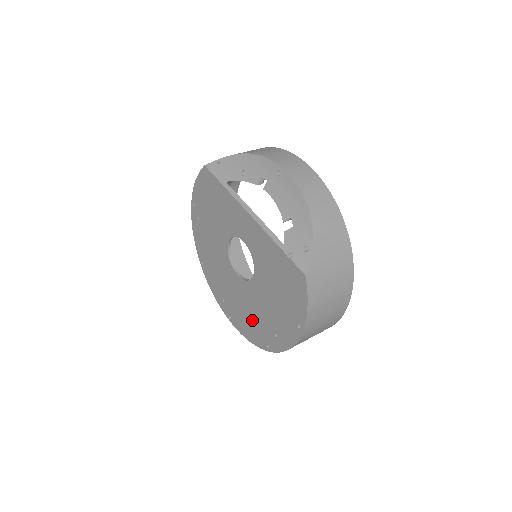
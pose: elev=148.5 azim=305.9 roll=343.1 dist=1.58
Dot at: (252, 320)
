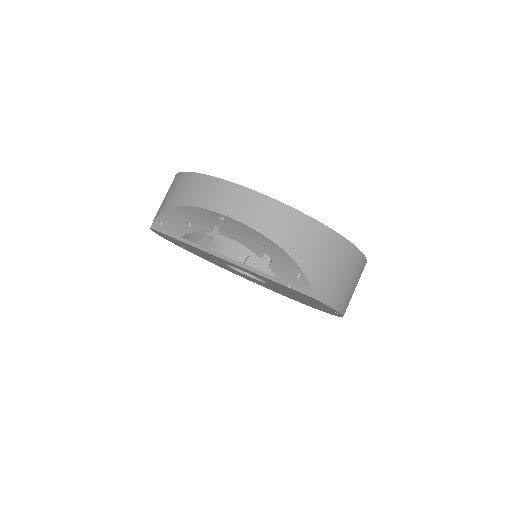
Dot at: (292, 297)
